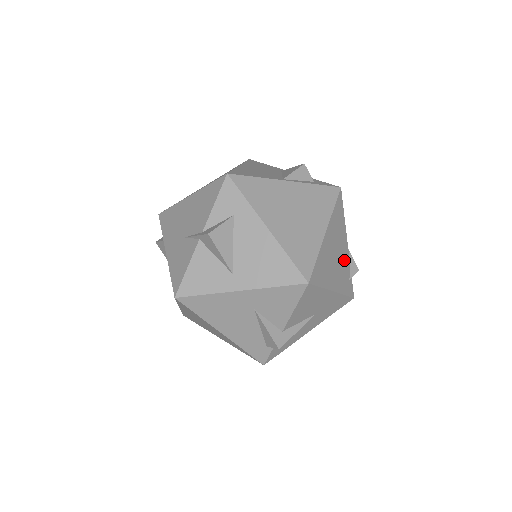
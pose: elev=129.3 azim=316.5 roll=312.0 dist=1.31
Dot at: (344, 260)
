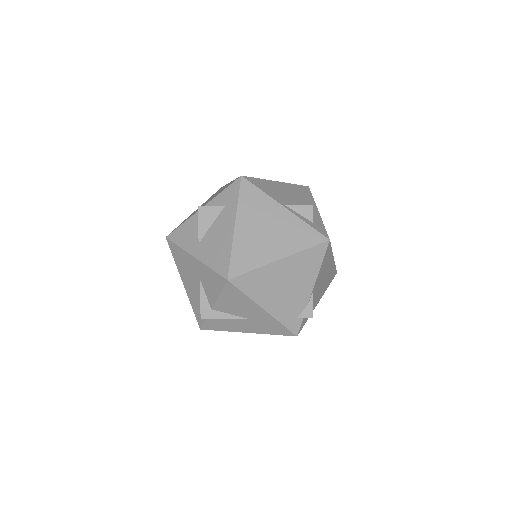
Dot at: (298, 298)
